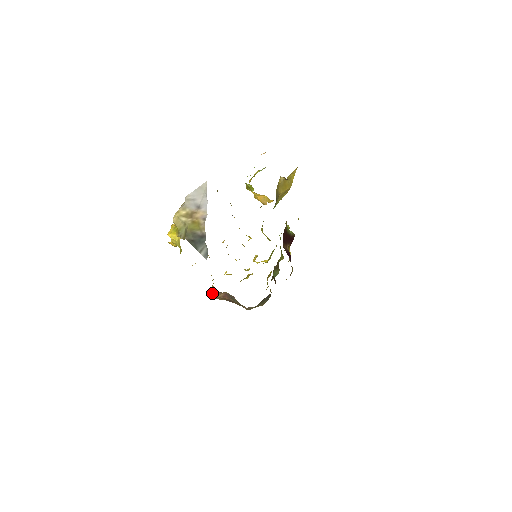
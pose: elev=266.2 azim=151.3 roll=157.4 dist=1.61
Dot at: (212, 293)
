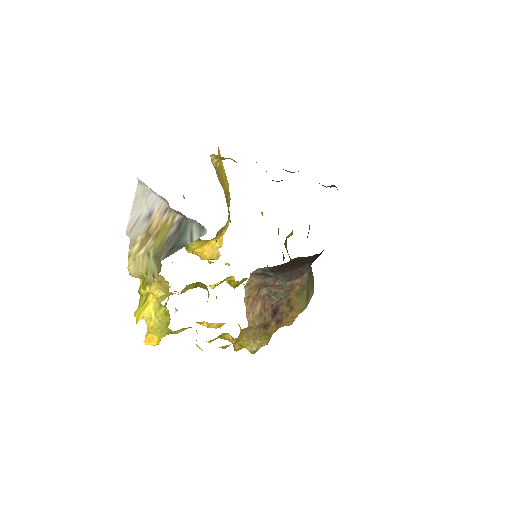
Dot at: (247, 307)
